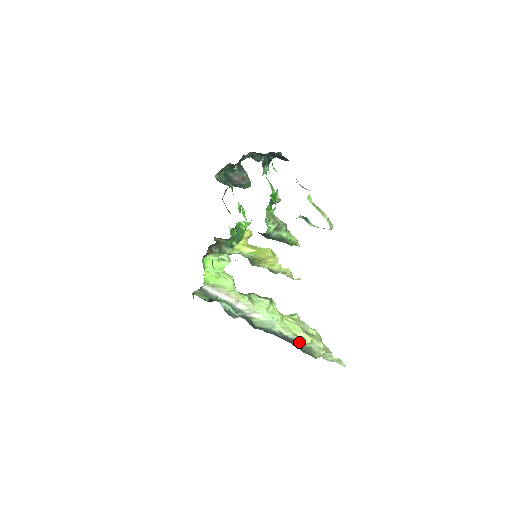
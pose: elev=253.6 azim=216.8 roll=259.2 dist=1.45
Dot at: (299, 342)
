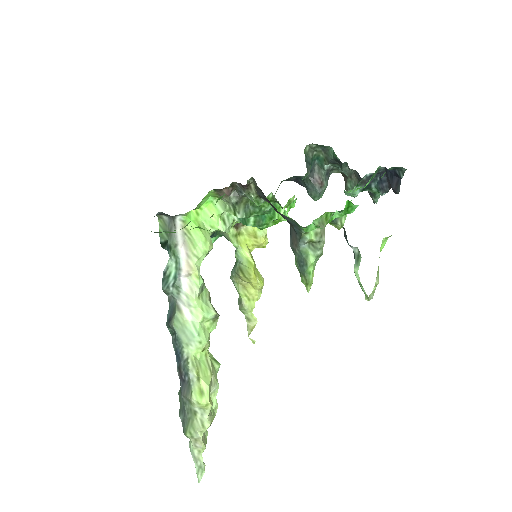
Dot at: (193, 392)
